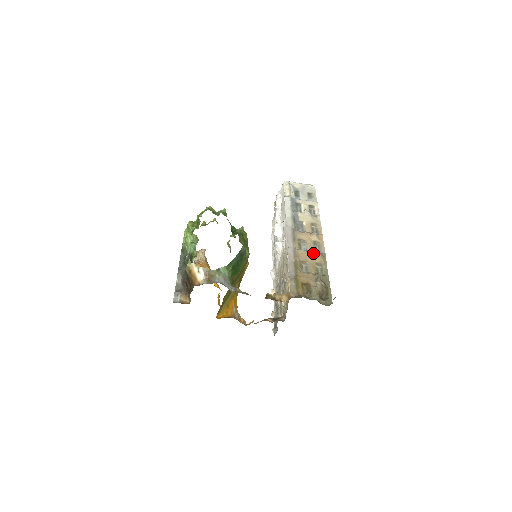
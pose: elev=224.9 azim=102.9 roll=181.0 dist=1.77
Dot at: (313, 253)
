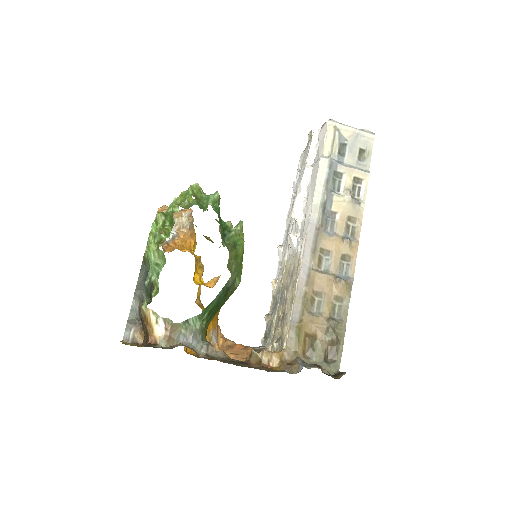
Dot at: (335, 280)
